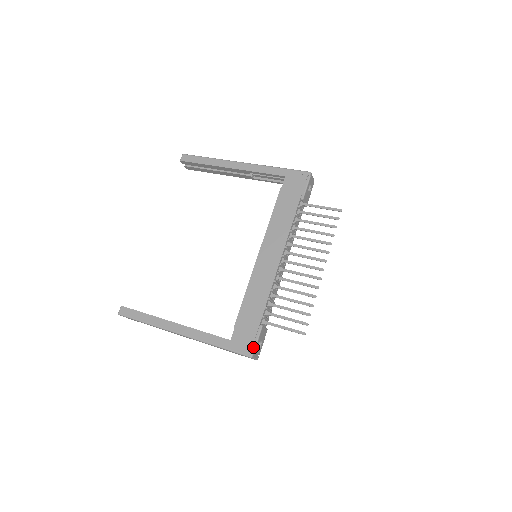
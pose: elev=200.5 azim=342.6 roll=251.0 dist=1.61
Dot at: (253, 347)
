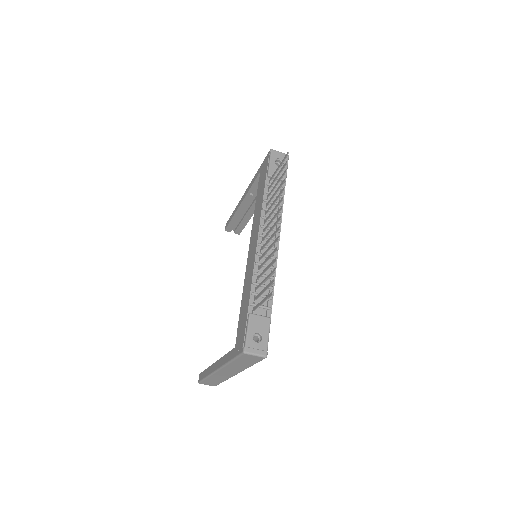
Dot at: (244, 341)
